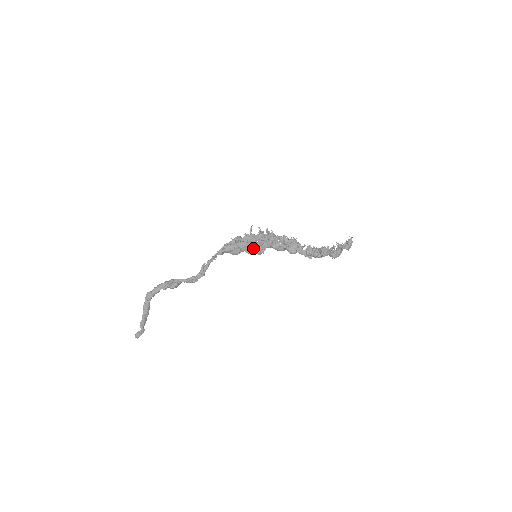
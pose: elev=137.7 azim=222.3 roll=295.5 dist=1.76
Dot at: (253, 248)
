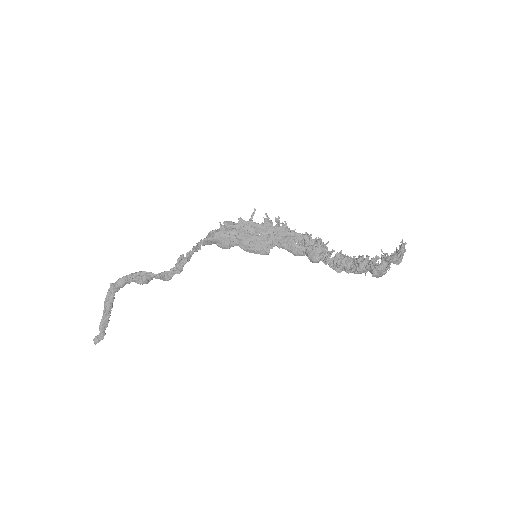
Dot at: (251, 243)
